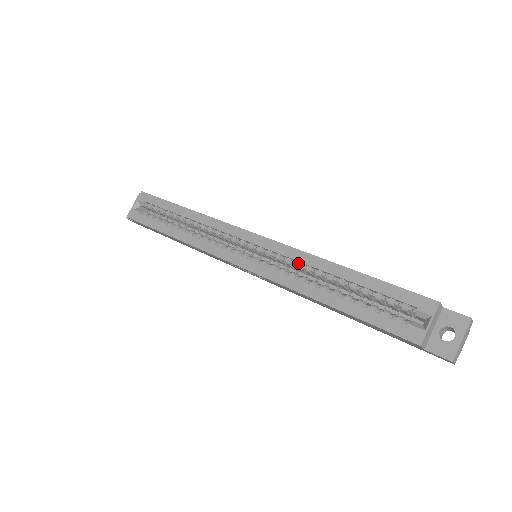
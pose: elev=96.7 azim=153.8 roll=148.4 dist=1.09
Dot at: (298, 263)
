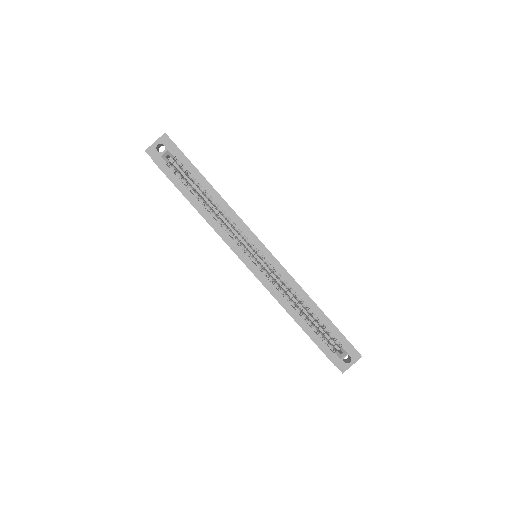
Dot at: (288, 285)
